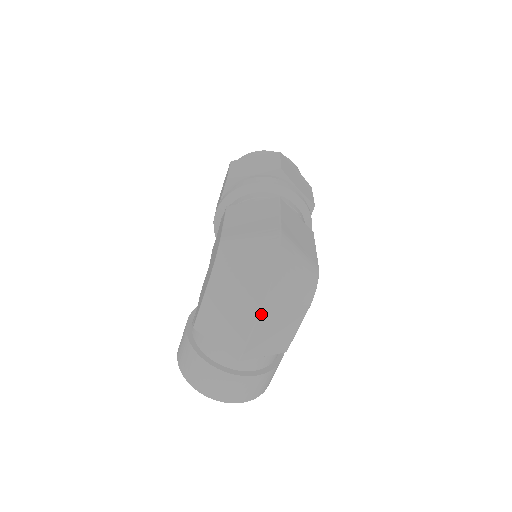
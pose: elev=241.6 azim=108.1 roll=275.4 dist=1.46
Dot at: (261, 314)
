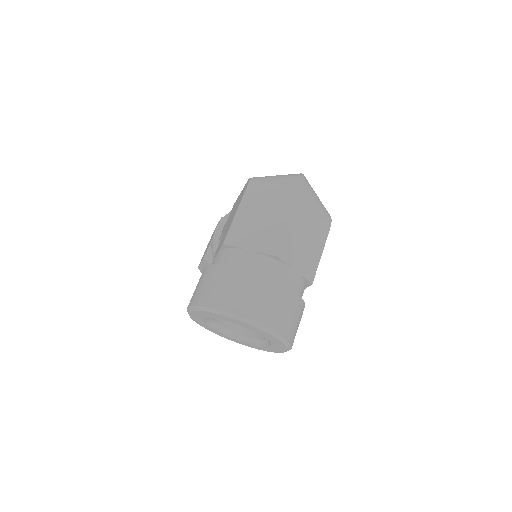
Dot at: (298, 203)
